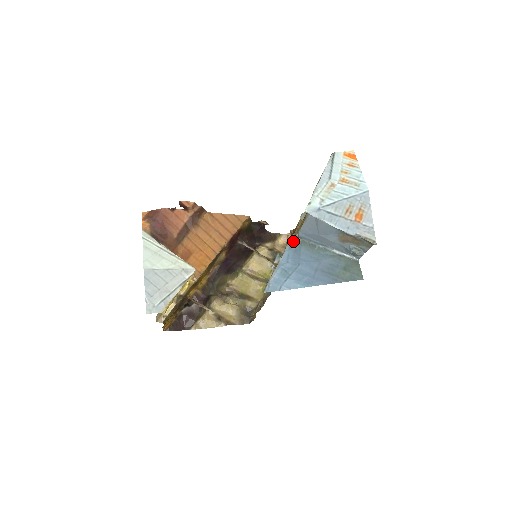
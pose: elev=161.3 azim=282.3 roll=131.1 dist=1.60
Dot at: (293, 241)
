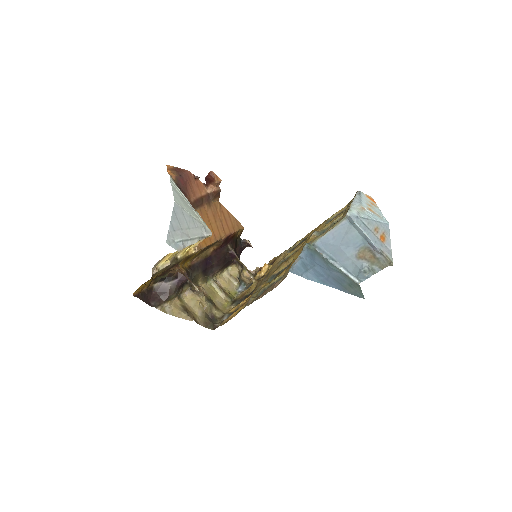
Dot at: (309, 247)
